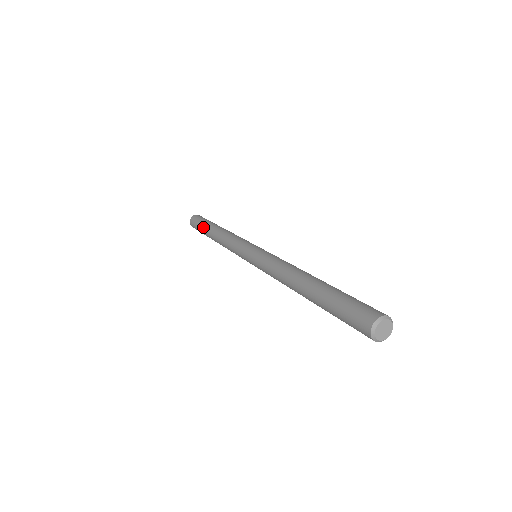
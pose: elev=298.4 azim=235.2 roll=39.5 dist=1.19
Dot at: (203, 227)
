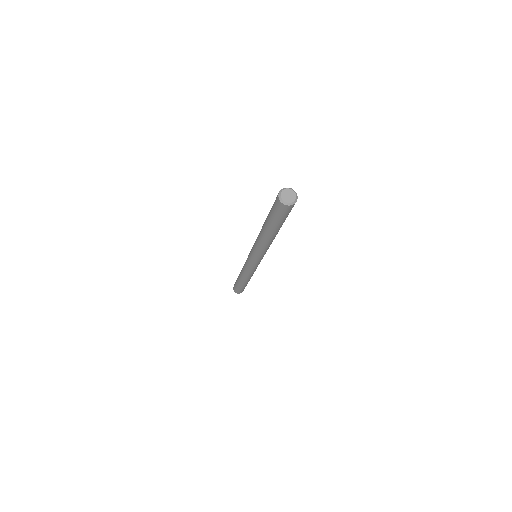
Dot at: (237, 278)
